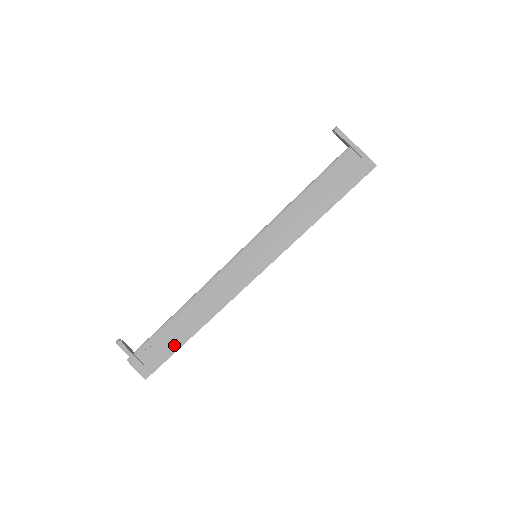
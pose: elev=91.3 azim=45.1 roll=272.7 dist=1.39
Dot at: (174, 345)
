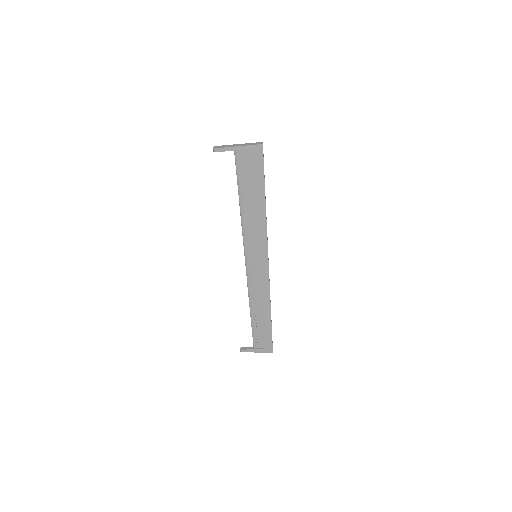
Dot at: (267, 329)
